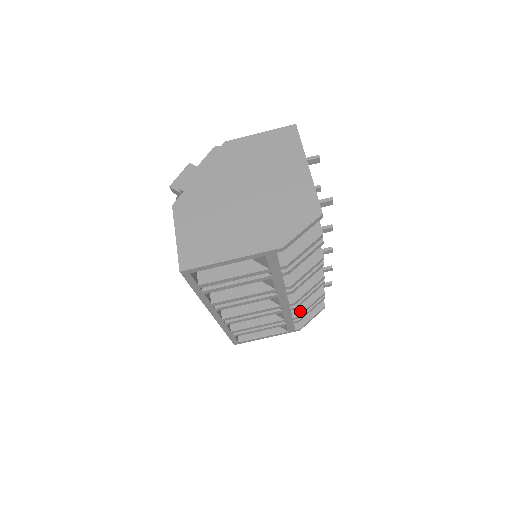
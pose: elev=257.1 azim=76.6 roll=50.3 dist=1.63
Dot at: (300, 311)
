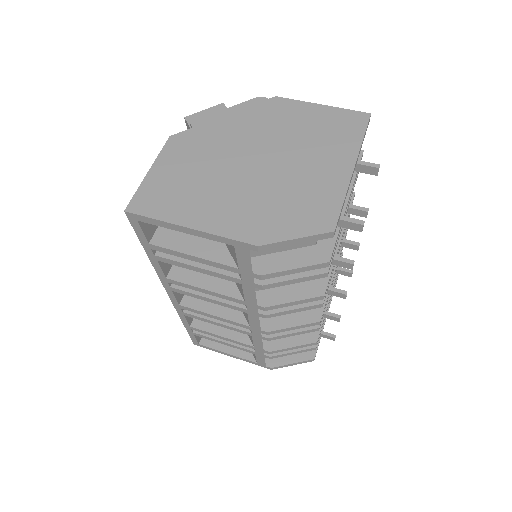
Dot at: (277, 347)
